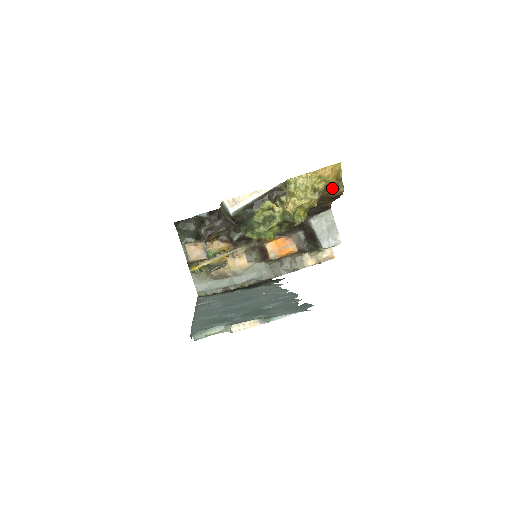
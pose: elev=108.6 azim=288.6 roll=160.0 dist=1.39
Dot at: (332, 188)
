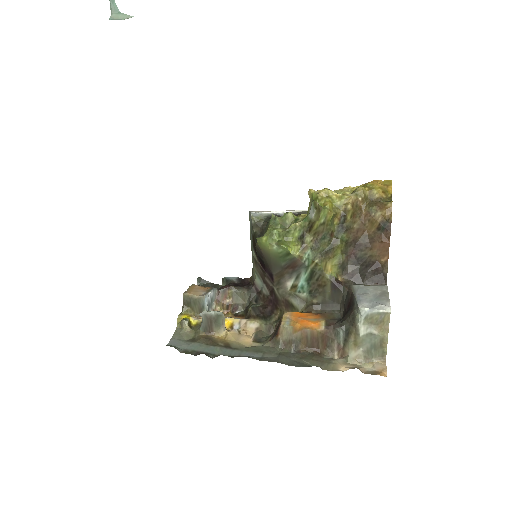
Dot at: (377, 202)
